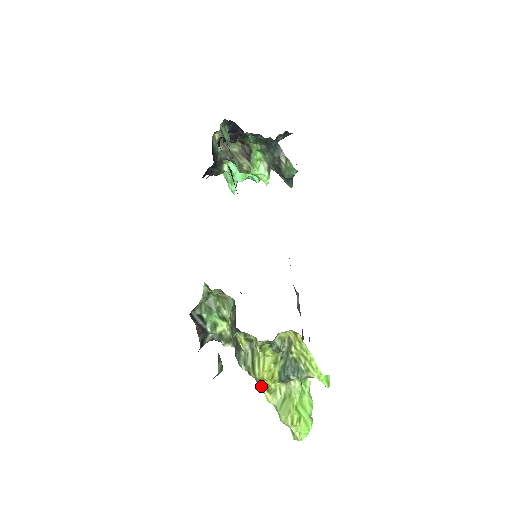
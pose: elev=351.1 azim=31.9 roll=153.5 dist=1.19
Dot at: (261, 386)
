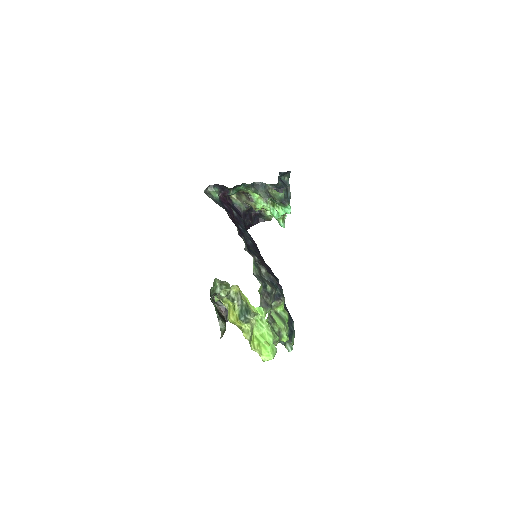
Dot at: (240, 329)
